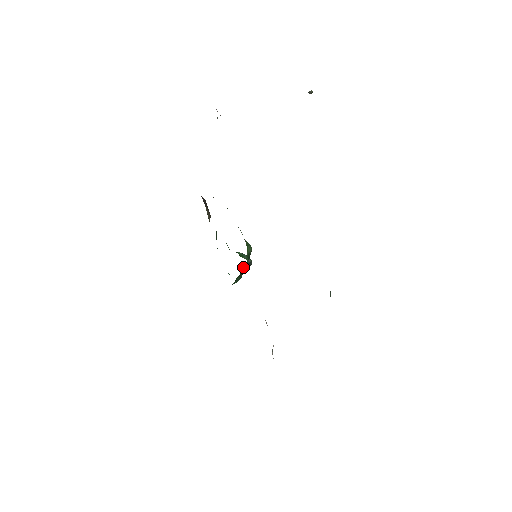
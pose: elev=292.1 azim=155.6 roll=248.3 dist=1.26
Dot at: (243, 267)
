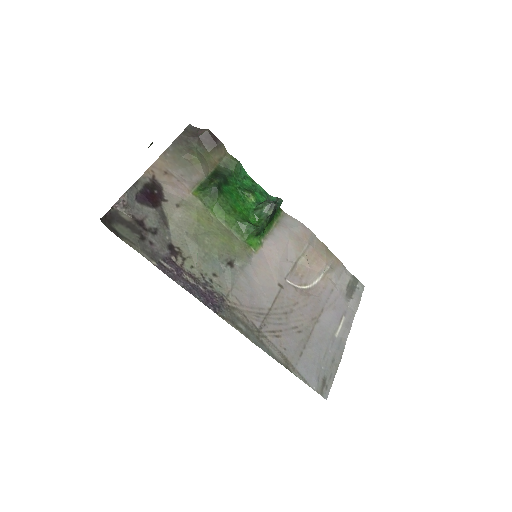
Dot at: (266, 225)
